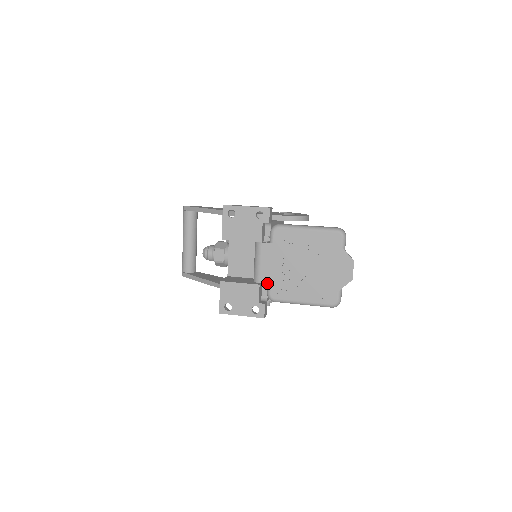
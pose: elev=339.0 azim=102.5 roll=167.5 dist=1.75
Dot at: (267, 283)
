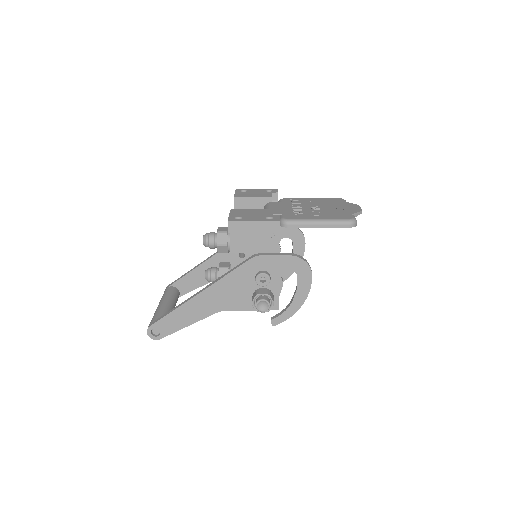
Dot at: (279, 214)
